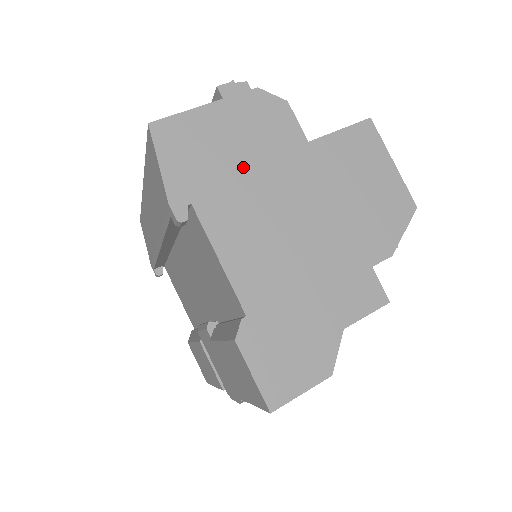
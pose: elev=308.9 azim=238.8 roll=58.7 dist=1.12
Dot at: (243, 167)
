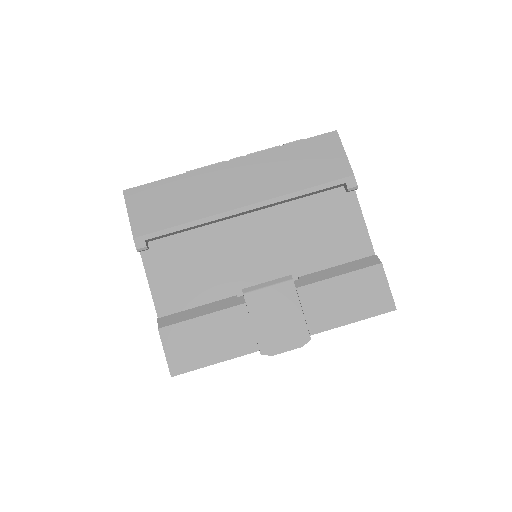
Dot at: occluded
